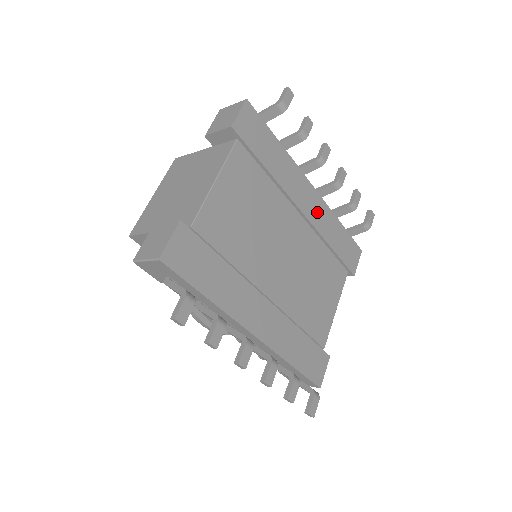
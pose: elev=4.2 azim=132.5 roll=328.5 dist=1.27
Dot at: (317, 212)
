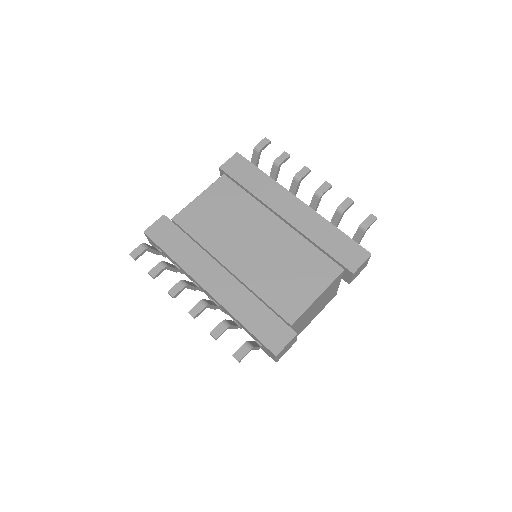
Dot at: (302, 218)
